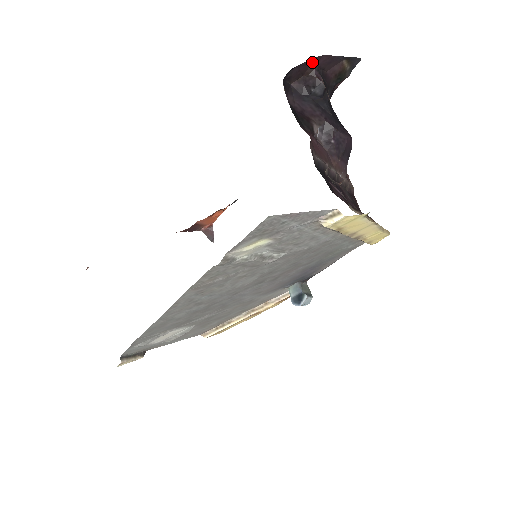
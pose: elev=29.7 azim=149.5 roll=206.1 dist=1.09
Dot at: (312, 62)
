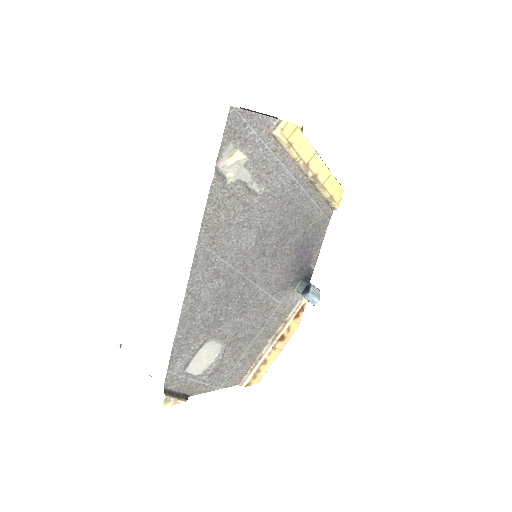
Dot at: occluded
